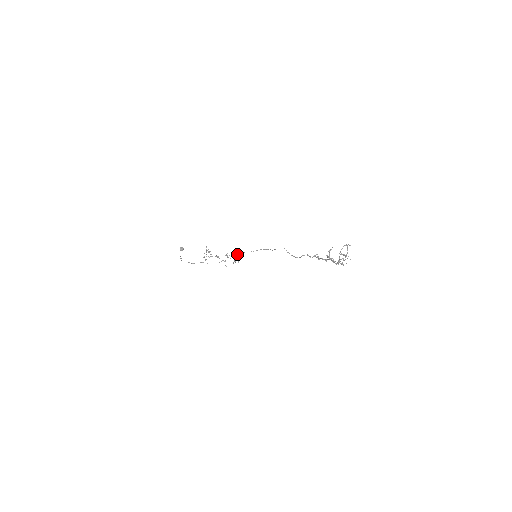
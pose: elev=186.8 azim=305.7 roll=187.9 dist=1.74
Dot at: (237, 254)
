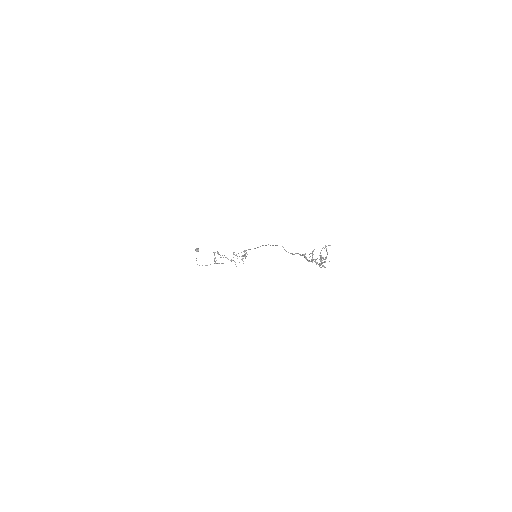
Dot at: occluded
